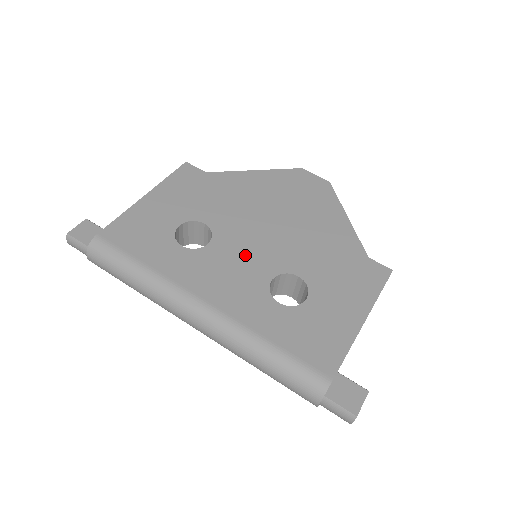
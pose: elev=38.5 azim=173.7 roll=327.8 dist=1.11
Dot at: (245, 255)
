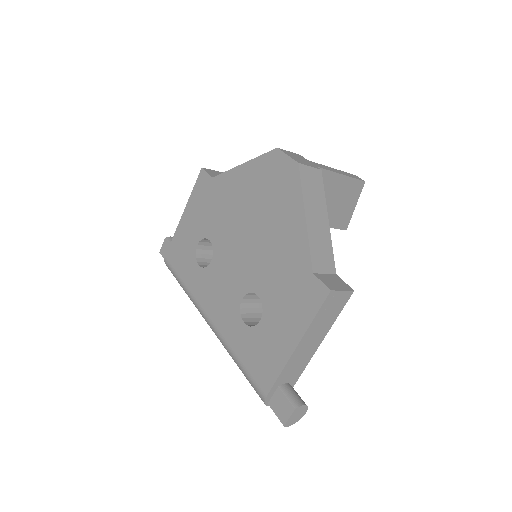
Dot at: (229, 273)
